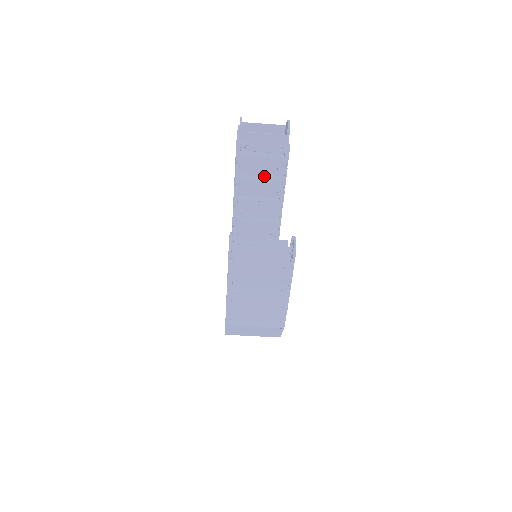
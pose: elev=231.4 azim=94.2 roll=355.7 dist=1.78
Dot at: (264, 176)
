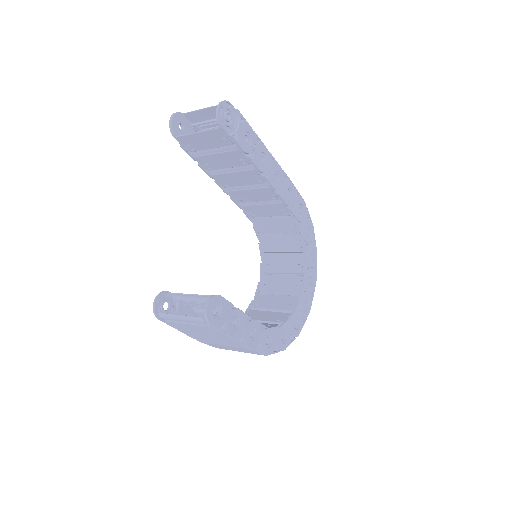
Dot at: (234, 166)
